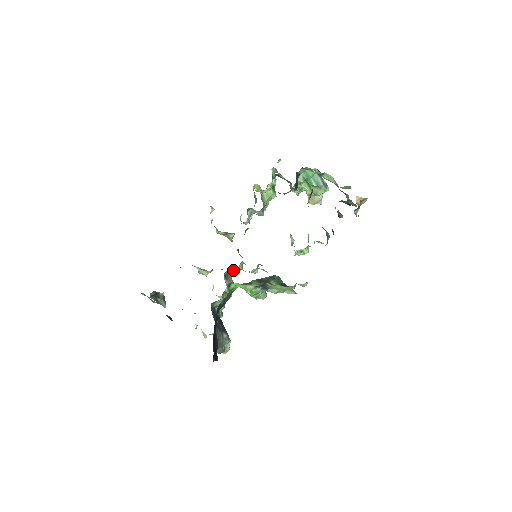
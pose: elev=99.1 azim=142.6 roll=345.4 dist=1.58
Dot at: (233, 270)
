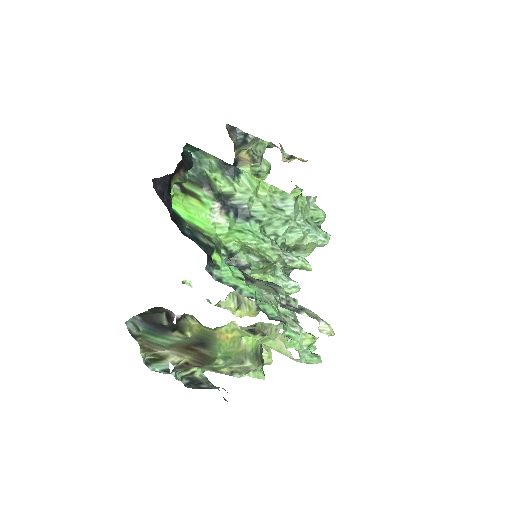
Dot at: occluded
